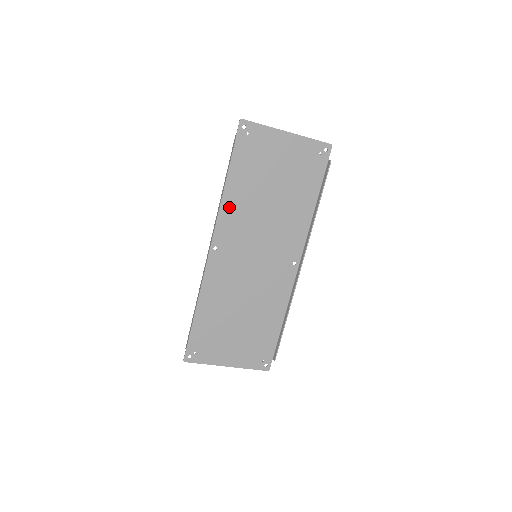
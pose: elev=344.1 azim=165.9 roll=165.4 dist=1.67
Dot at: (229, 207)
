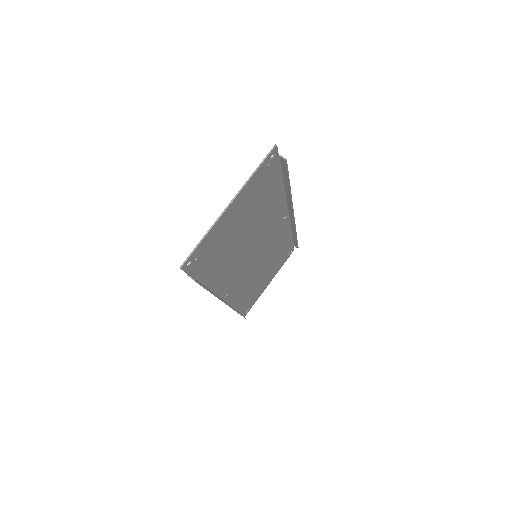
Dot at: (219, 282)
